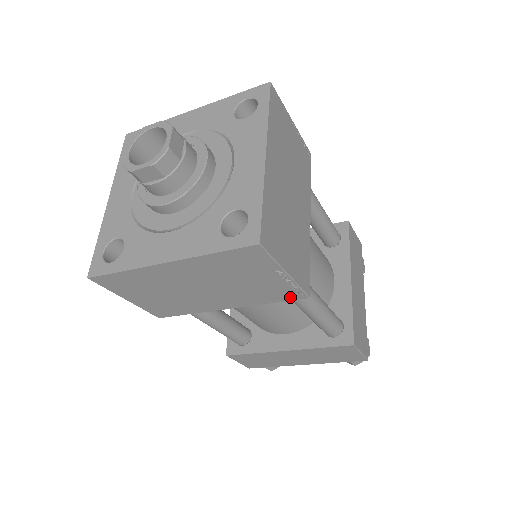
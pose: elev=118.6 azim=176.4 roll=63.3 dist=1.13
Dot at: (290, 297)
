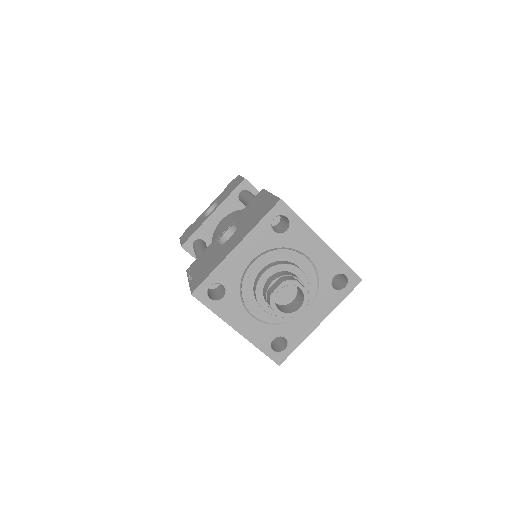
Dot at: occluded
